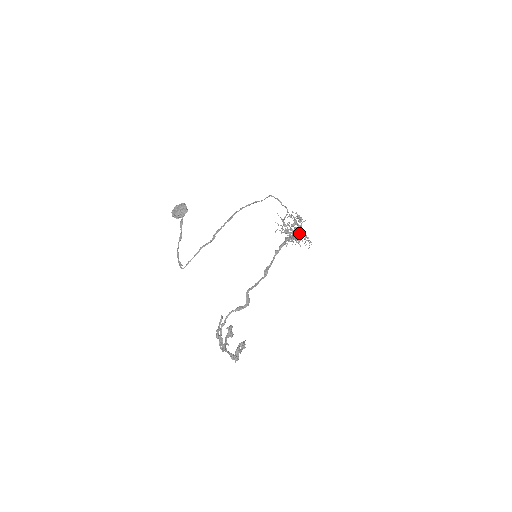
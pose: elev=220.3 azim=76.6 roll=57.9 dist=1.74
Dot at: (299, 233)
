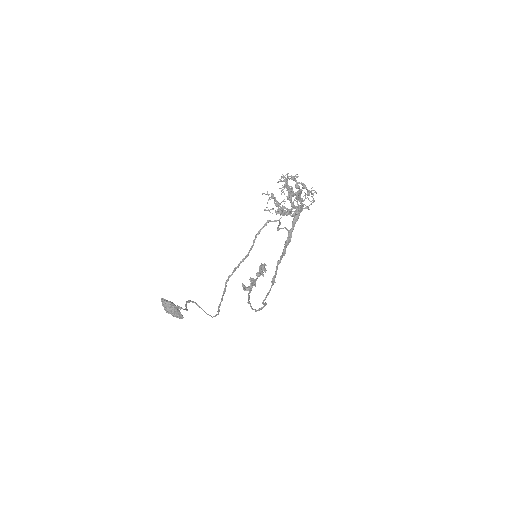
Dot at: (299, 210)
